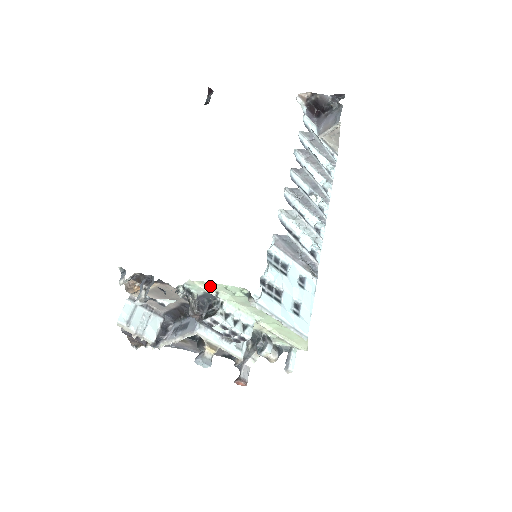
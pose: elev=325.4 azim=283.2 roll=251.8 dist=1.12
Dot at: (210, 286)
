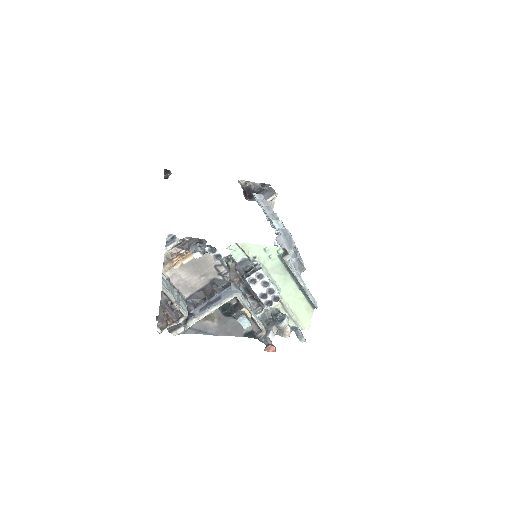
Dot at: (251, 249)
